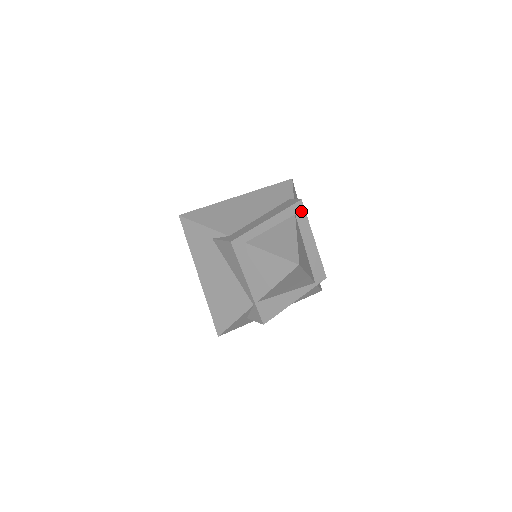
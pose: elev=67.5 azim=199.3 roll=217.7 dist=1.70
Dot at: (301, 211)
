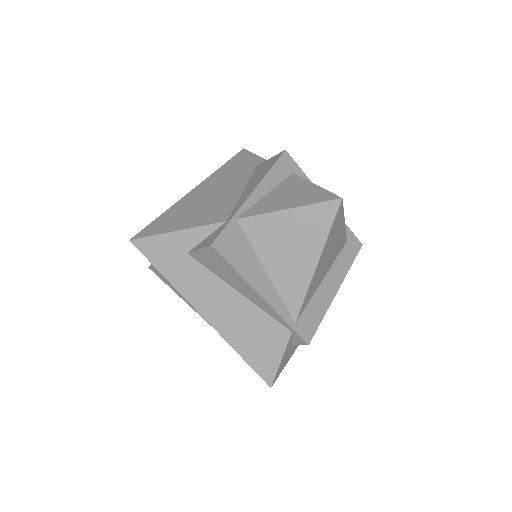
Dot at: (353, 250)
